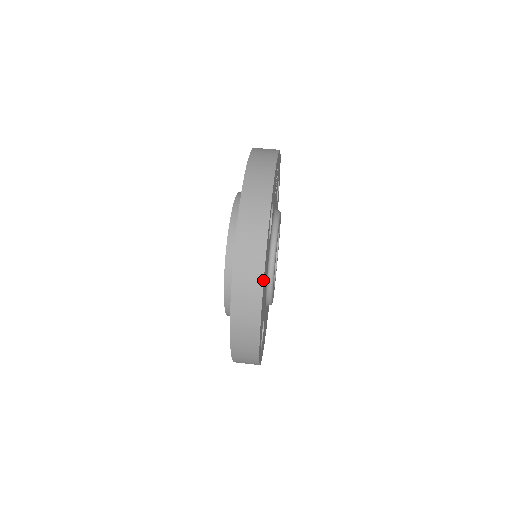
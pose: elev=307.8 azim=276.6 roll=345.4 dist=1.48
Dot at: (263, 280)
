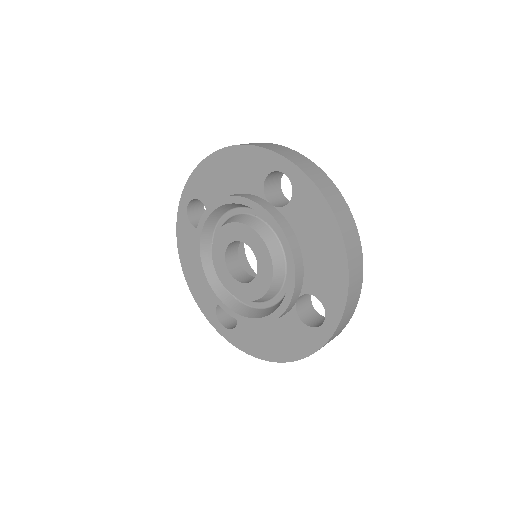
Dot at: occluded
